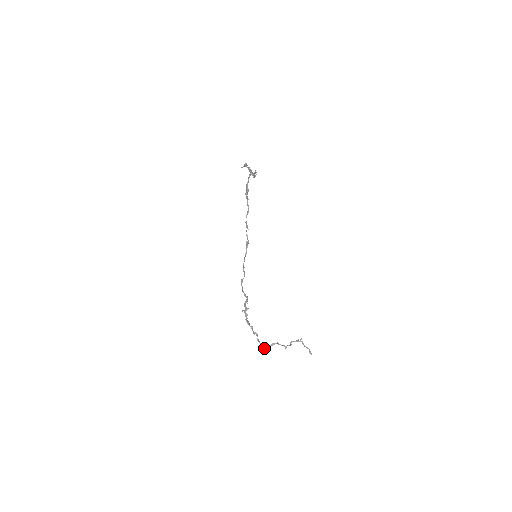
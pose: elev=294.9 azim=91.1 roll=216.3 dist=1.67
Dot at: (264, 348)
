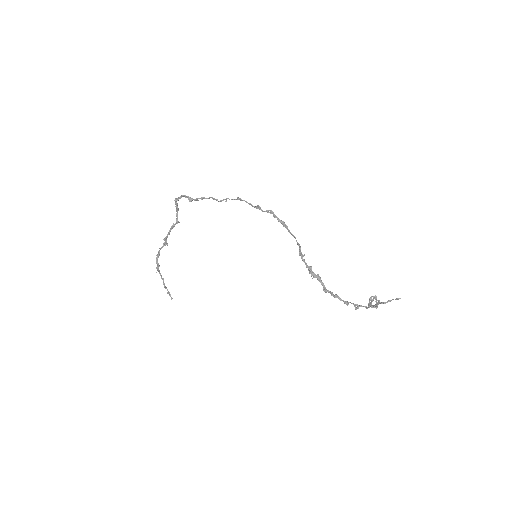
Dot at: (371, 307)
